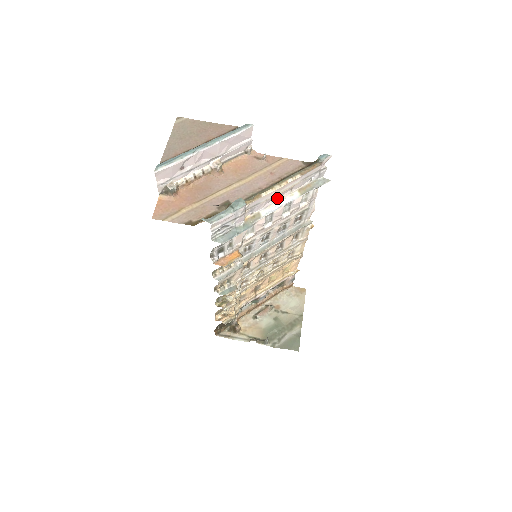
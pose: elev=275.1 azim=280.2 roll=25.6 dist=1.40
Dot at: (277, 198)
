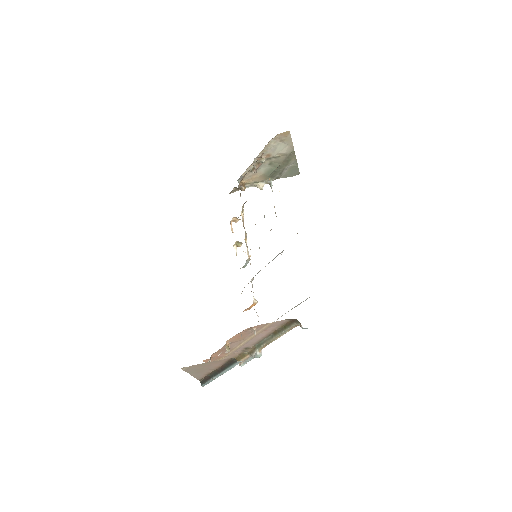
Dot at: occluded
